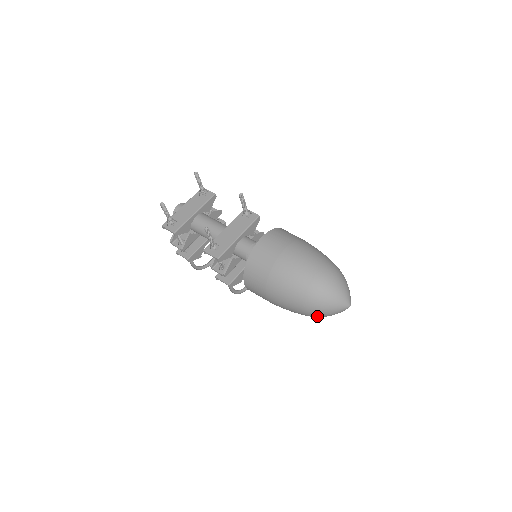
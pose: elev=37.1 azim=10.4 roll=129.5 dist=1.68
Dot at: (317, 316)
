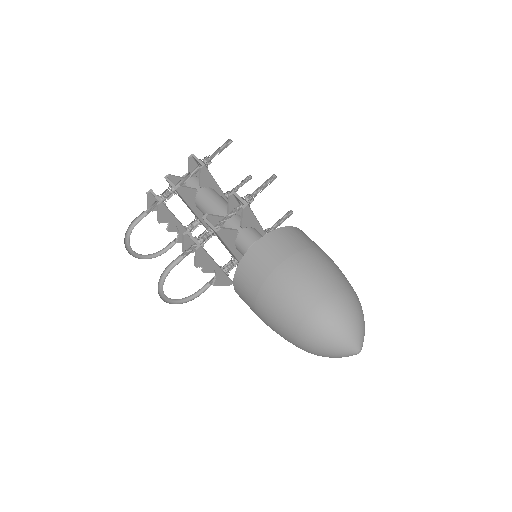
Dot at: (323, 326)
